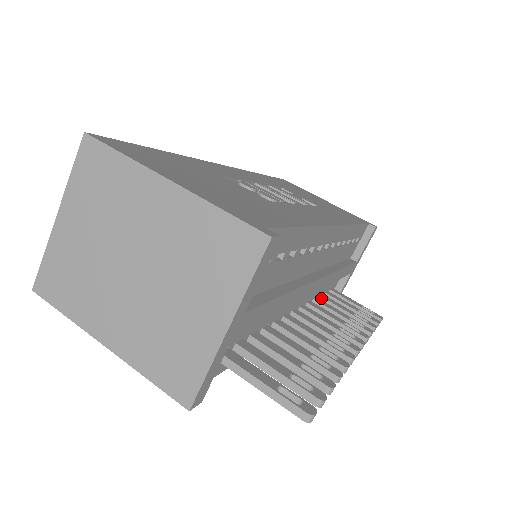
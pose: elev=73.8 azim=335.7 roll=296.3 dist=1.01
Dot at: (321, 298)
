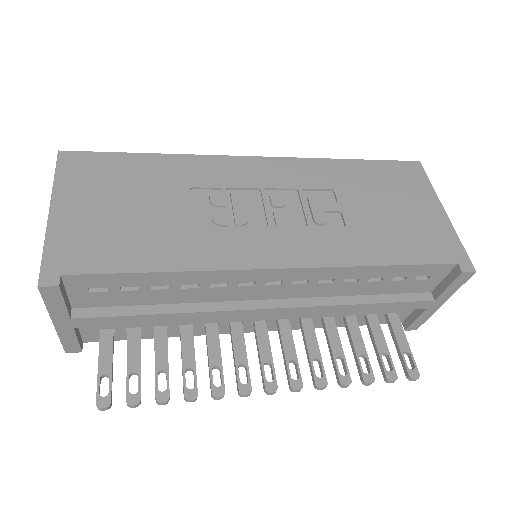
Dot at: (345, 319)
